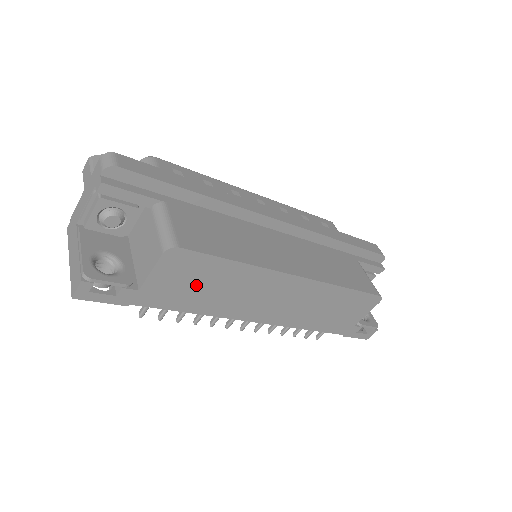
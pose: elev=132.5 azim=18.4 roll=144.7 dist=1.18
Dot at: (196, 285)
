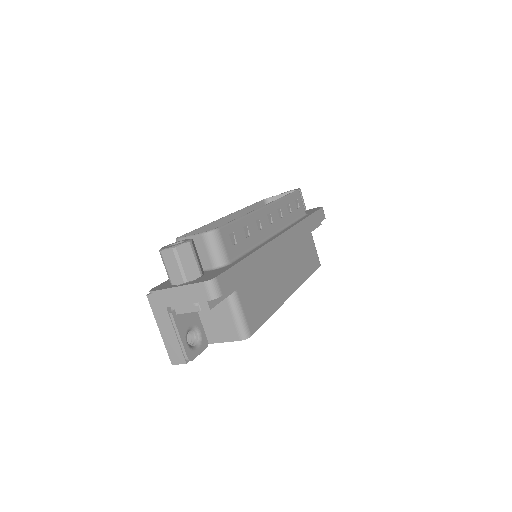
Dot at: occluded
